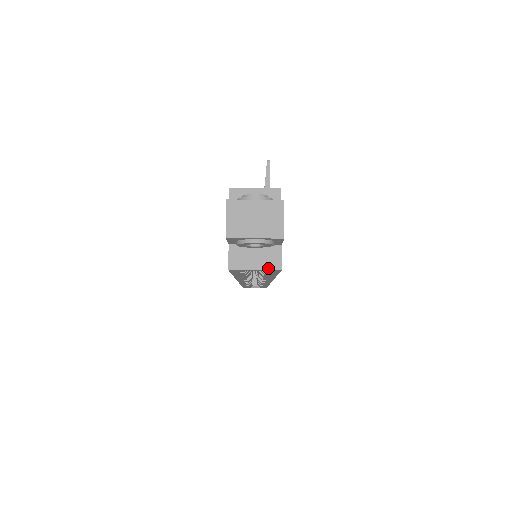
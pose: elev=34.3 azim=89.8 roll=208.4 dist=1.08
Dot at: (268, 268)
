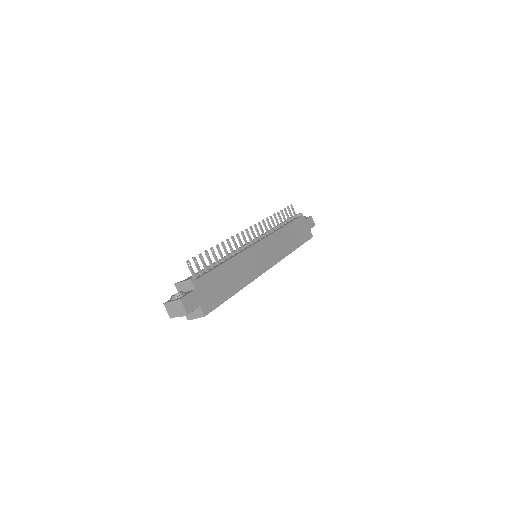
Dot at: (200, 317)
